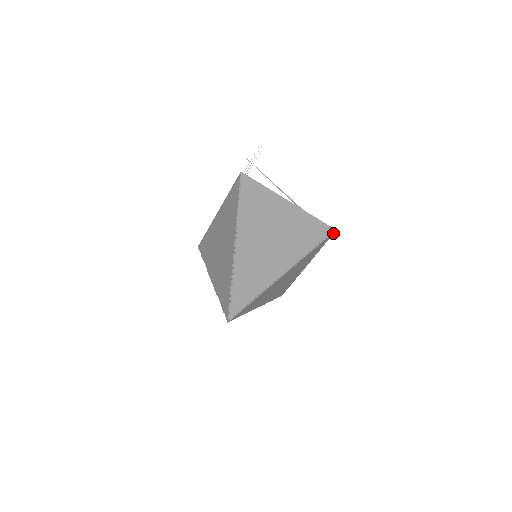
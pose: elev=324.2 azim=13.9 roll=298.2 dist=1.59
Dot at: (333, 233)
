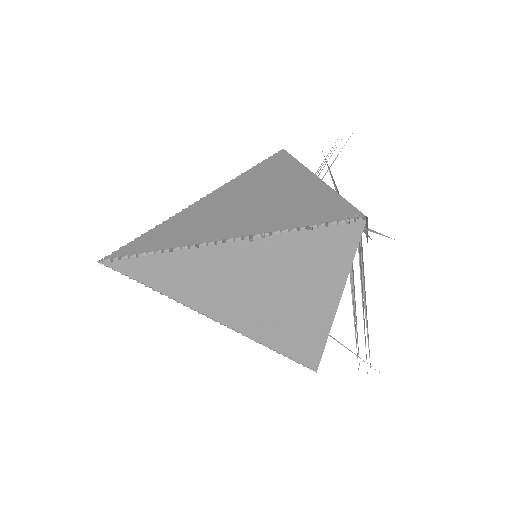
Dot at: (362, 223)
